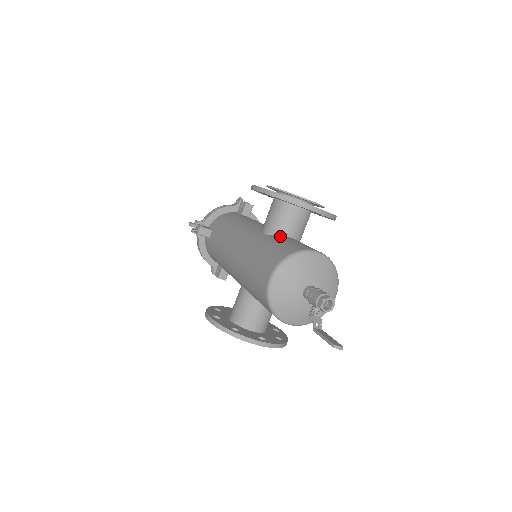
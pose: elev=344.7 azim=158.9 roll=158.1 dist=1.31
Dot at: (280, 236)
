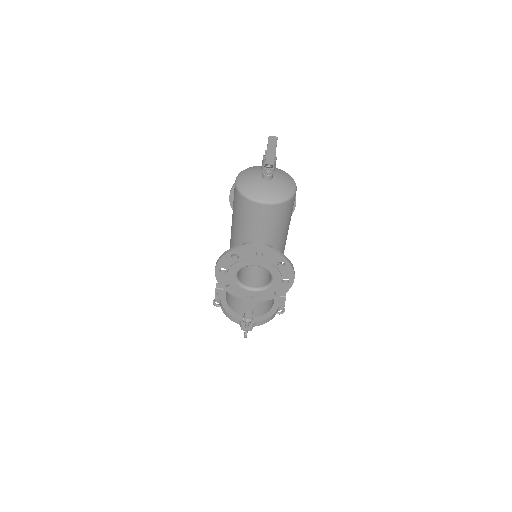
Dot at: occluded
